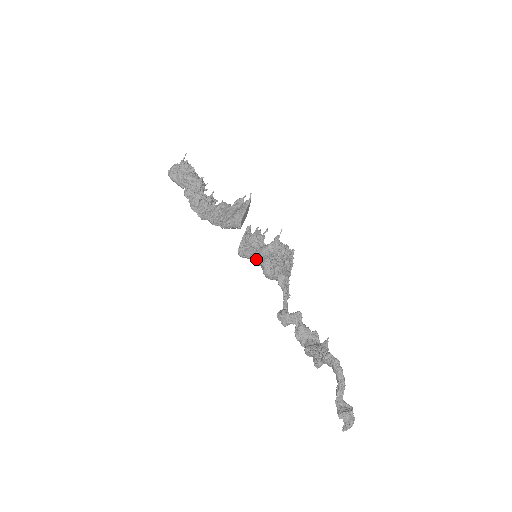
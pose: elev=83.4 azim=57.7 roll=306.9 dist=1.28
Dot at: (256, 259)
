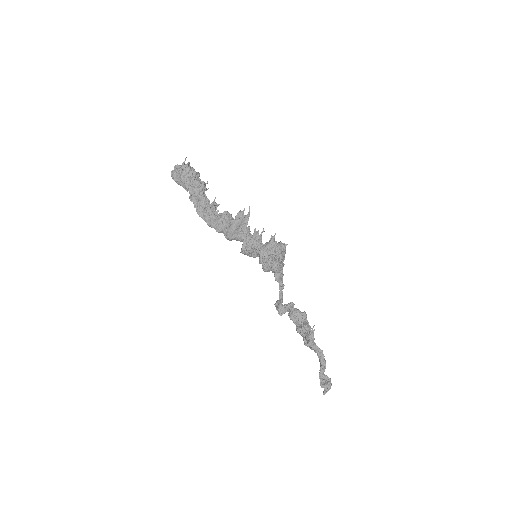
Dot at: occluded
